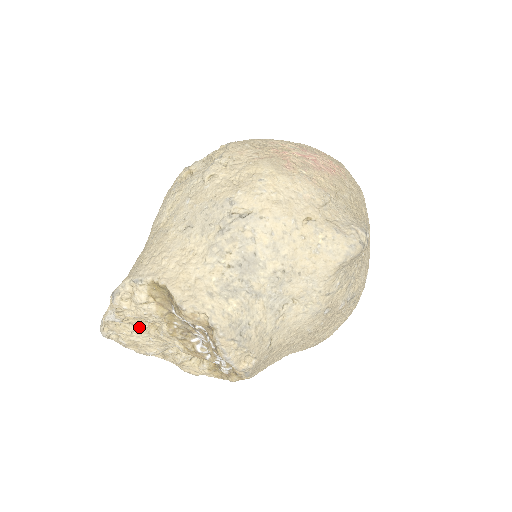
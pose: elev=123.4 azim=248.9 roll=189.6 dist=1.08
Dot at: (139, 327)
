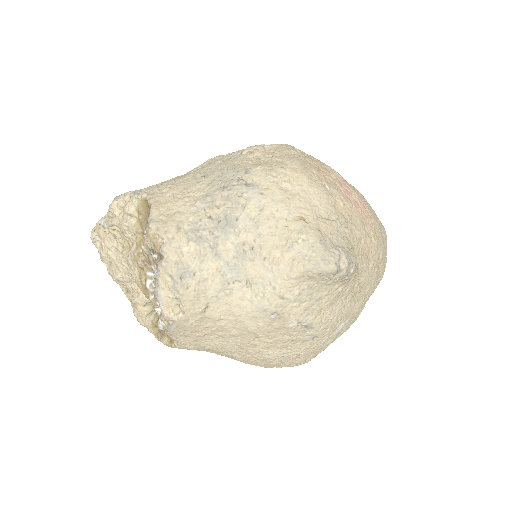
Dot at: (120, 244)
